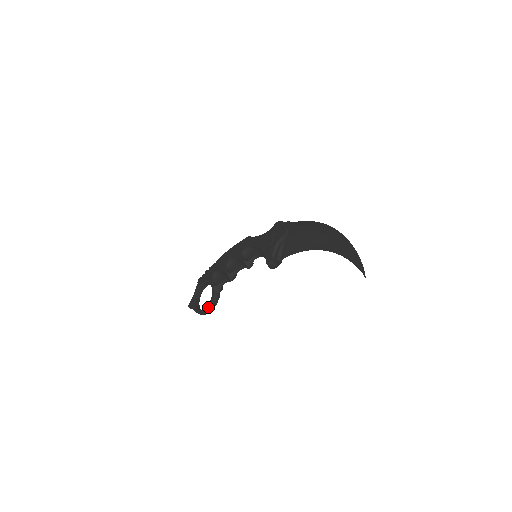
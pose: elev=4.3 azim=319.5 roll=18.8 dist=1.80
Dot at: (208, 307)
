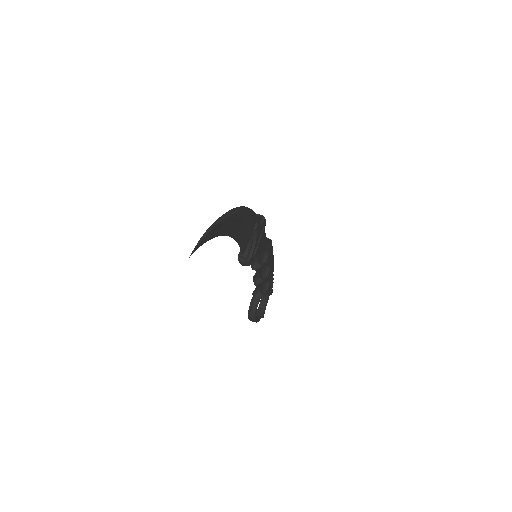
Dot at: (249, 313)
